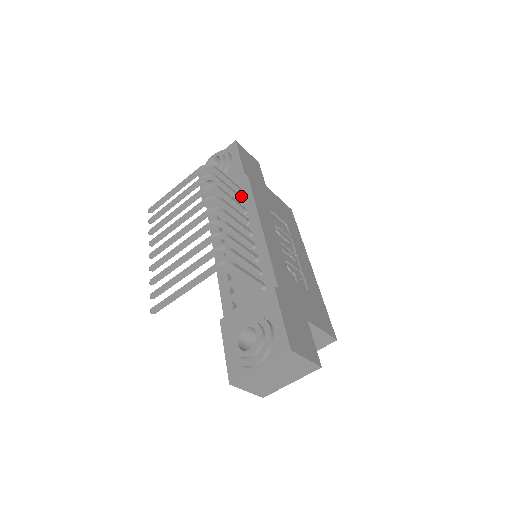
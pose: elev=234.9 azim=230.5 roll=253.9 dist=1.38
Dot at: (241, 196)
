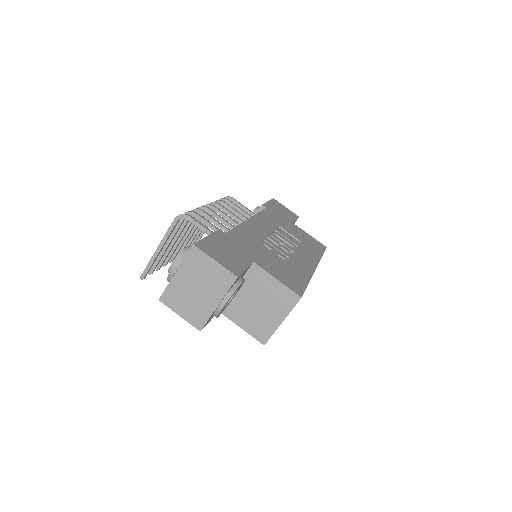
Dot at: occluded
